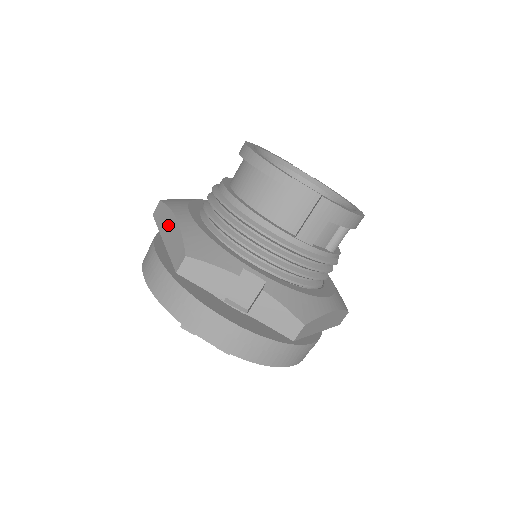
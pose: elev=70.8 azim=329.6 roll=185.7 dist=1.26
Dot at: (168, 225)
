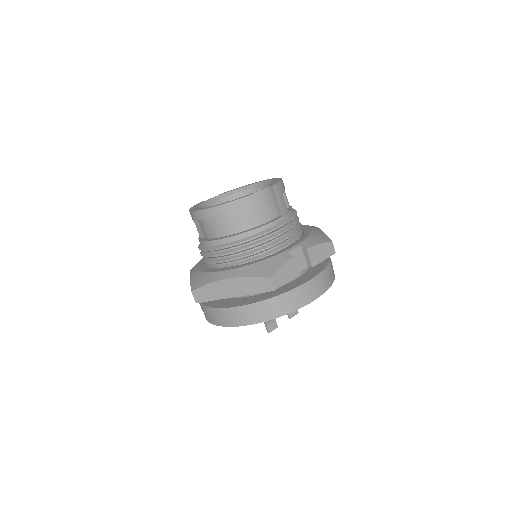
Dot at: (225, 288)
